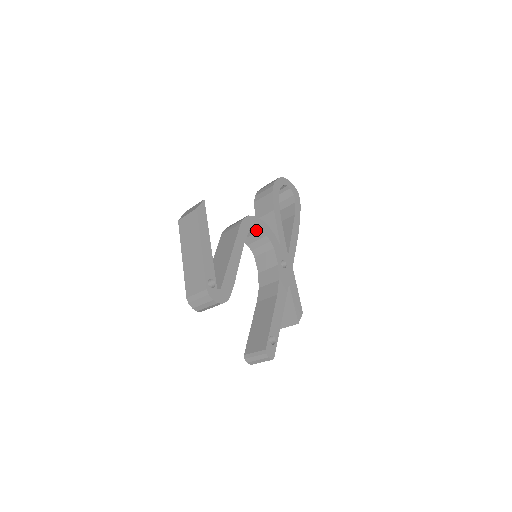
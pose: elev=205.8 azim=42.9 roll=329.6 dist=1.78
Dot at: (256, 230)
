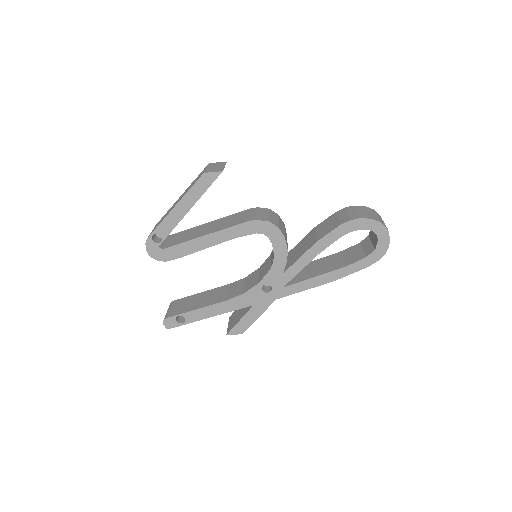
Dot at: (271, 239)
